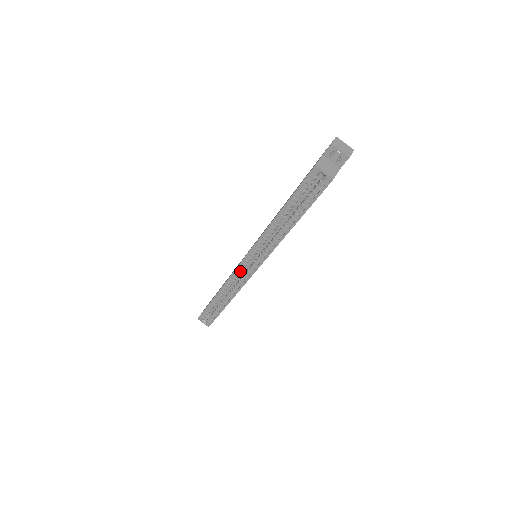
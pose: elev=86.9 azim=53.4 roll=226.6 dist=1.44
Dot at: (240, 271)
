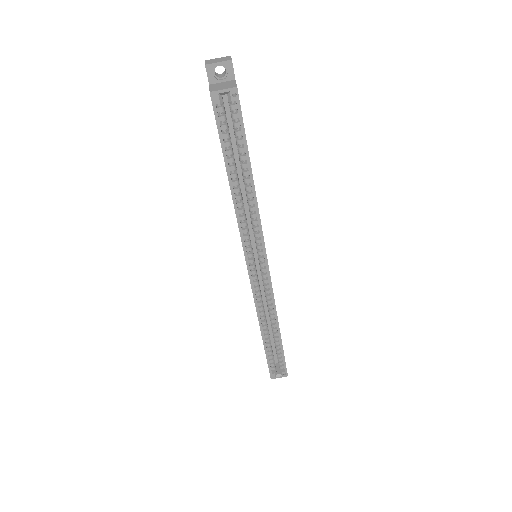
Dot at: (256, 283)
